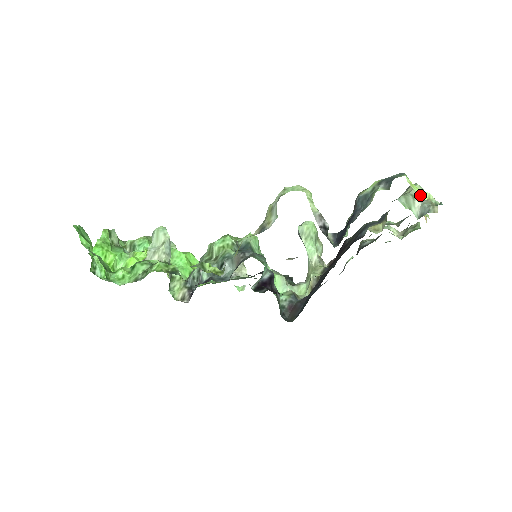
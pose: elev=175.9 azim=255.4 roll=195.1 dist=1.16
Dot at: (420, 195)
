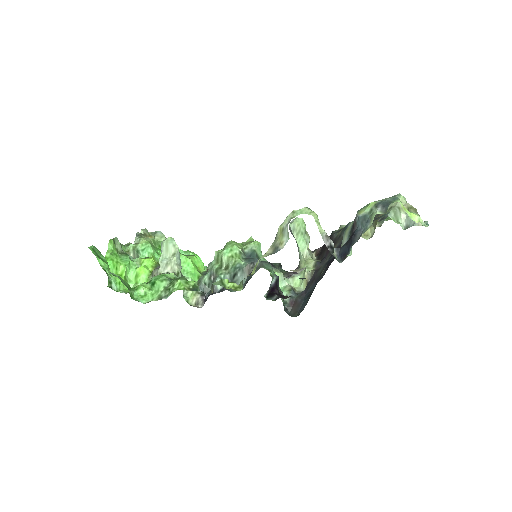
Dot at: (412, 218)
